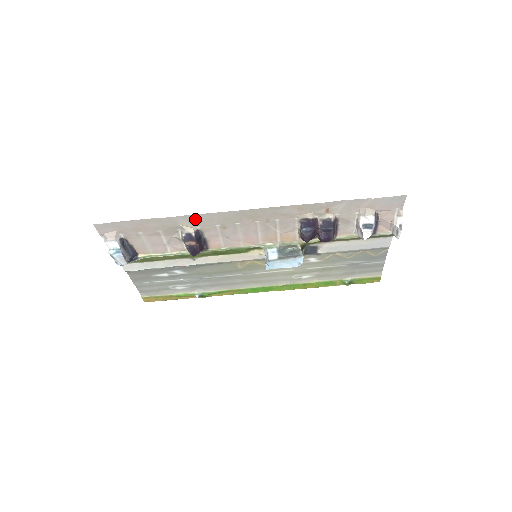
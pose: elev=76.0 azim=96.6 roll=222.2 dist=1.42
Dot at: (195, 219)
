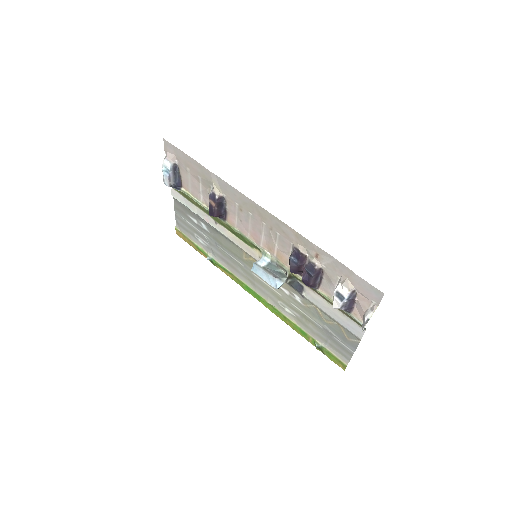
Dot at: (224, 185)
